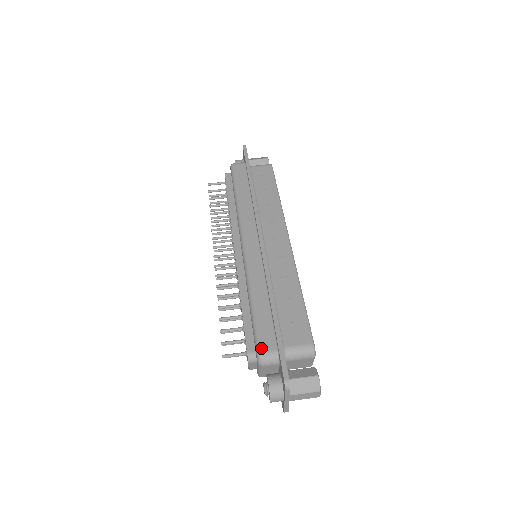
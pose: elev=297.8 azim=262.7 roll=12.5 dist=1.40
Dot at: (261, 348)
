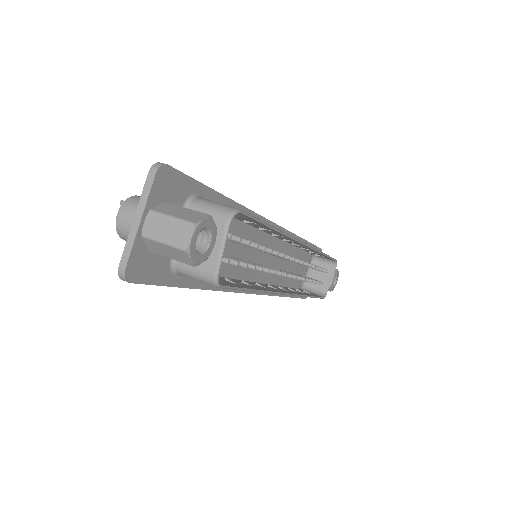
Dot at: occluded
